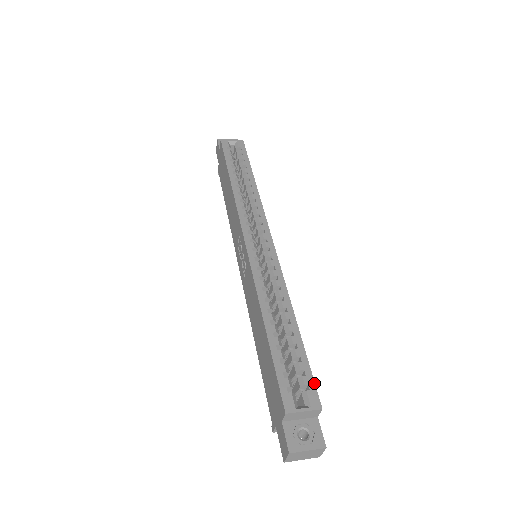
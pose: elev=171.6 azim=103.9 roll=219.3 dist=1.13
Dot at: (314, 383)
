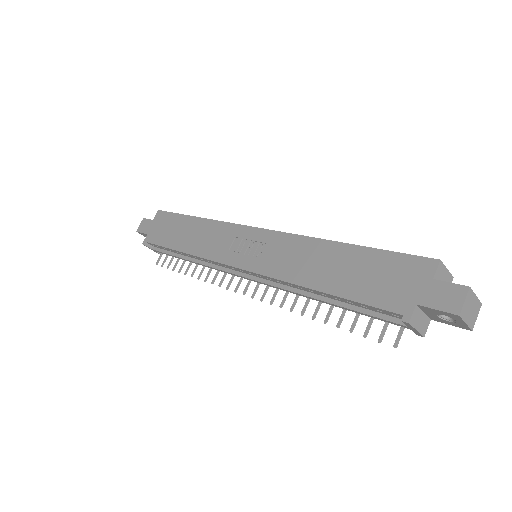
Dot at: occluded
